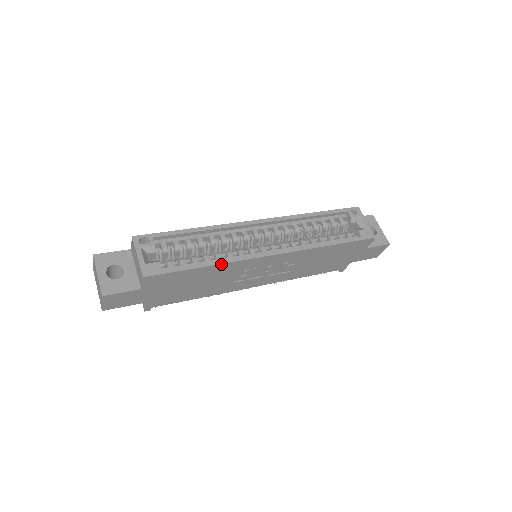
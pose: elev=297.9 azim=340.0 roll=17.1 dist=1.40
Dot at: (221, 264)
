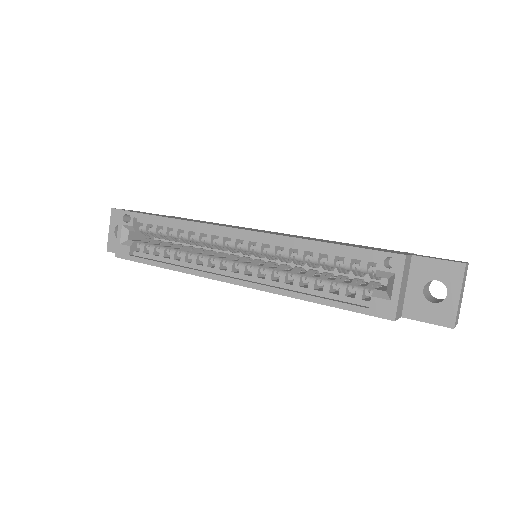
Dot at: (176, 270)
